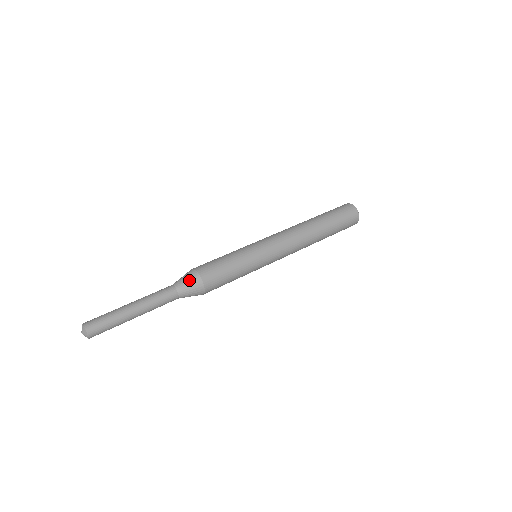
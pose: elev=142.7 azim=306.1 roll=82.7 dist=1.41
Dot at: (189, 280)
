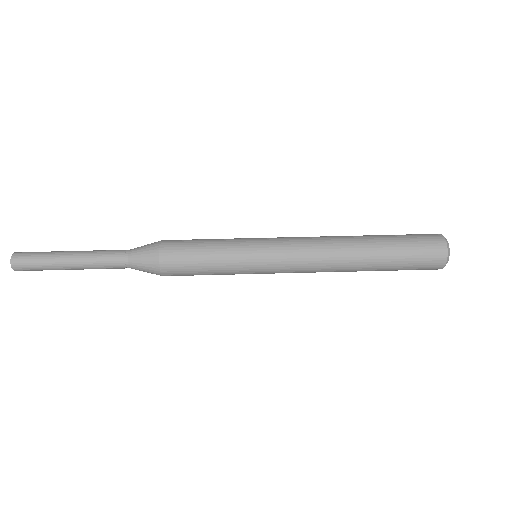
Dot at: (146, 251)
